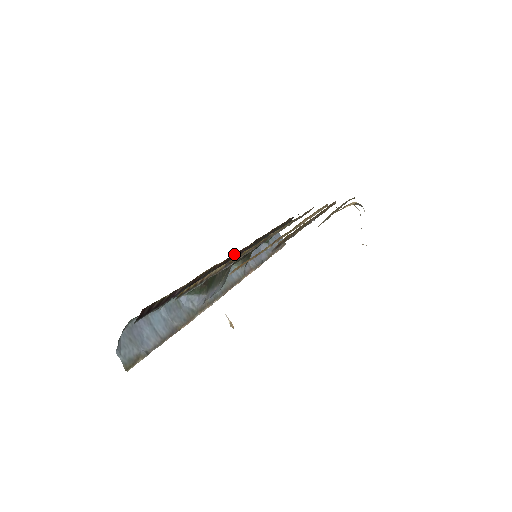
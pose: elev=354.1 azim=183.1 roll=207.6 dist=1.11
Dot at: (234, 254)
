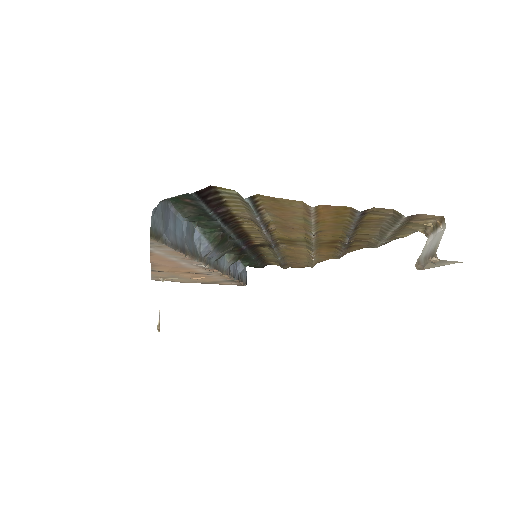
Dot at: (247, 237)
